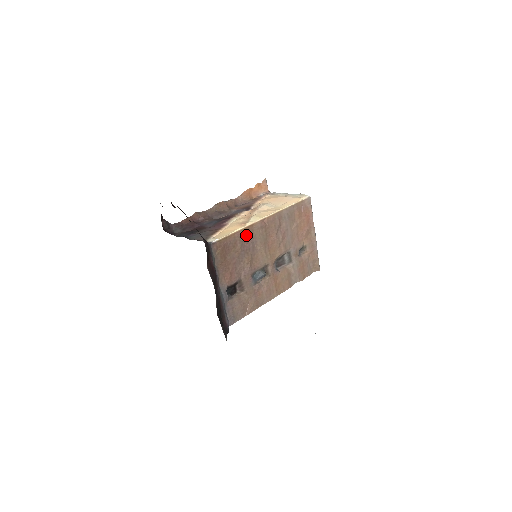
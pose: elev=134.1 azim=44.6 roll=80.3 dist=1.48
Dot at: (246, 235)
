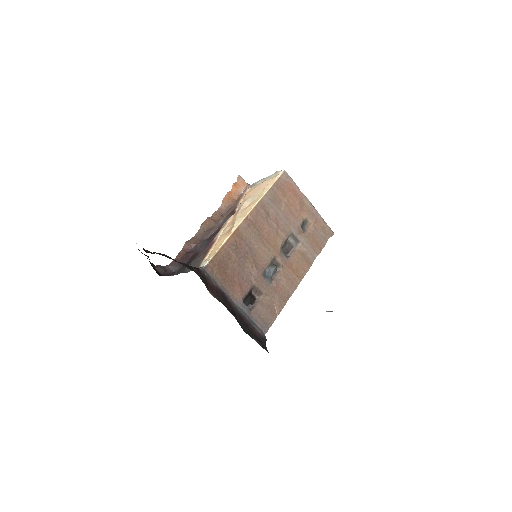
Dot at: (236, 241)
